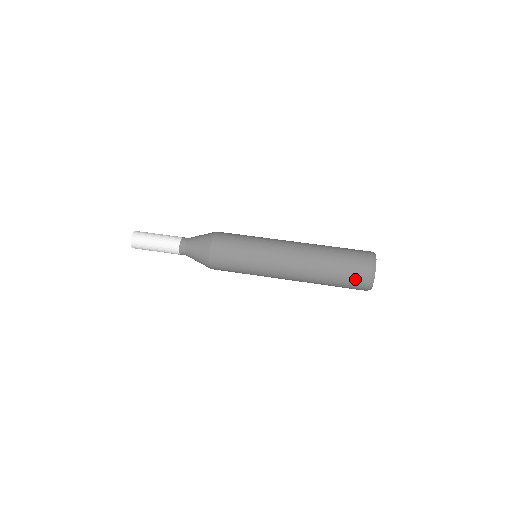
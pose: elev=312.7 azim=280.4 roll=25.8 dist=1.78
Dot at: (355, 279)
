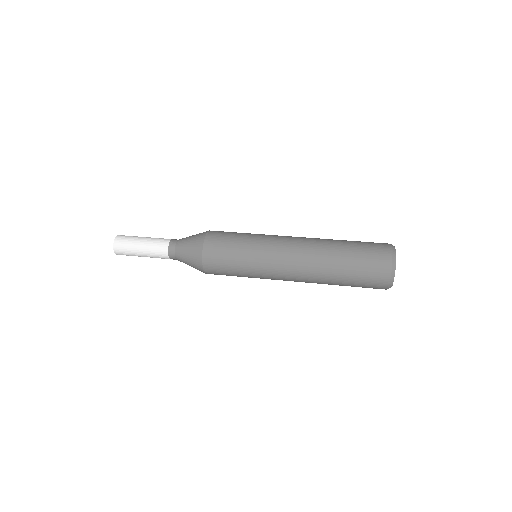
Dot at: (371, 284)
